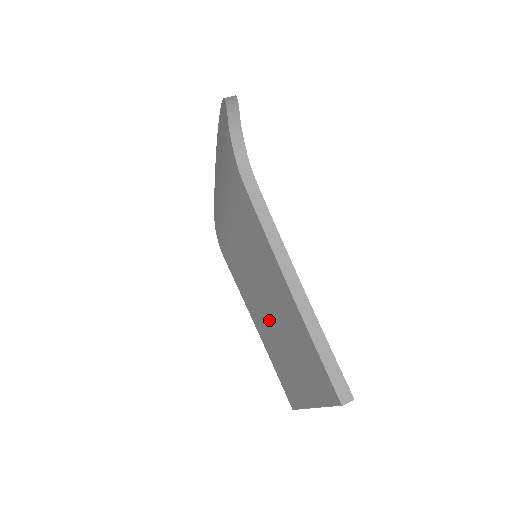
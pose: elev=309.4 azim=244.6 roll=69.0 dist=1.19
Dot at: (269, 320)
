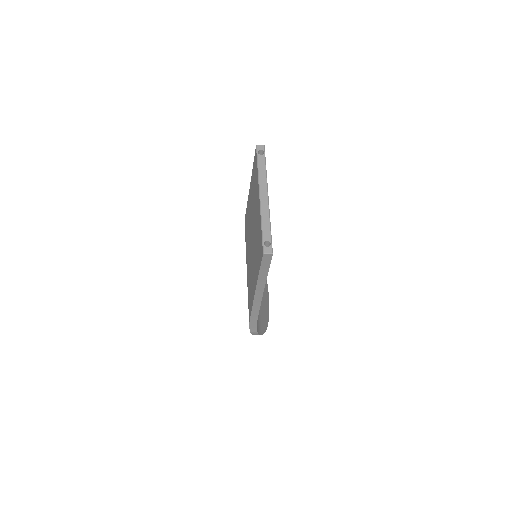
Dot at: (253, 243)
